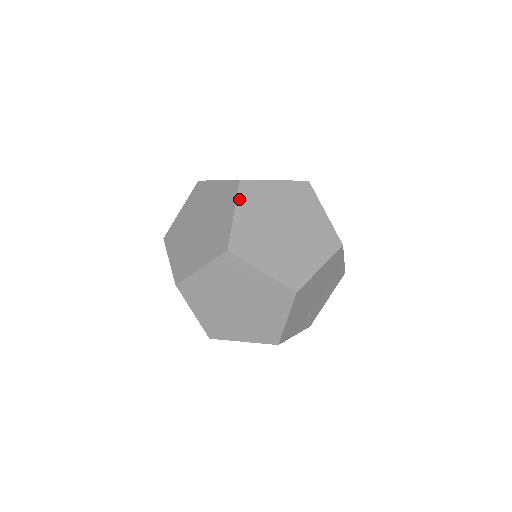
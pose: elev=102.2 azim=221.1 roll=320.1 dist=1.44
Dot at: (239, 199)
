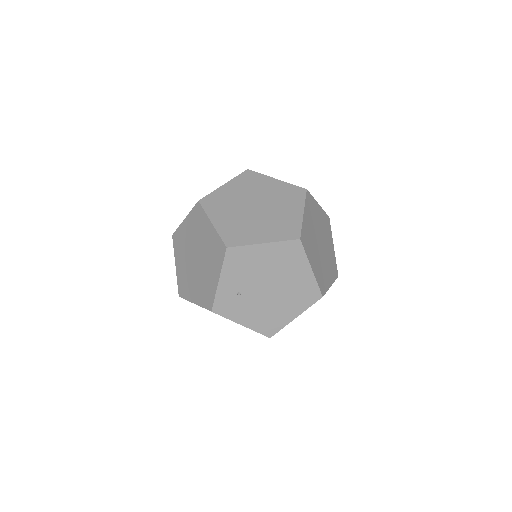
Dot at: (324, 212)
